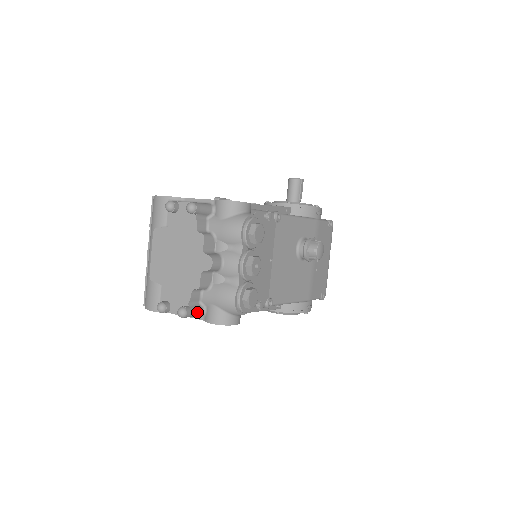
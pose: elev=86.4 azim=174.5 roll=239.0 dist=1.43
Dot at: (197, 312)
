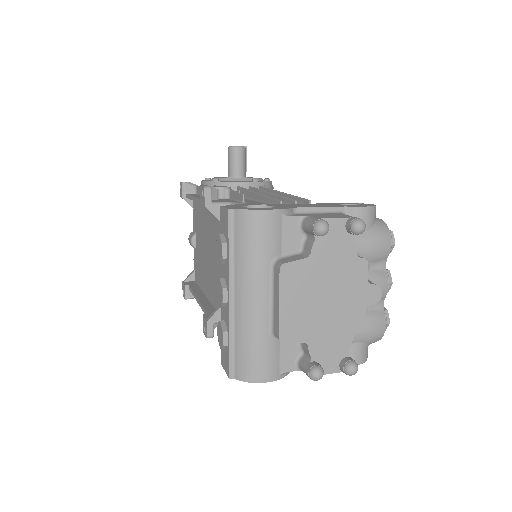
Dot at: occluded
